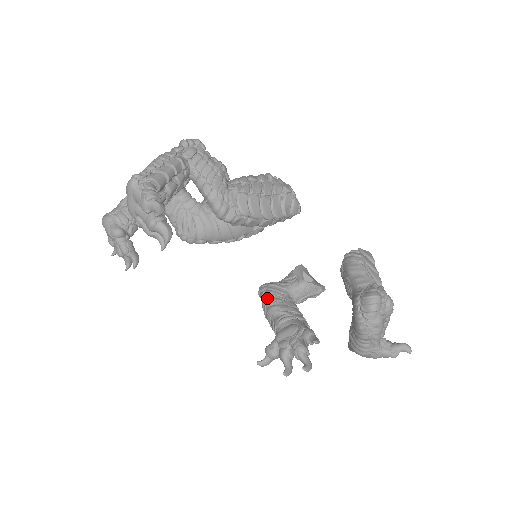
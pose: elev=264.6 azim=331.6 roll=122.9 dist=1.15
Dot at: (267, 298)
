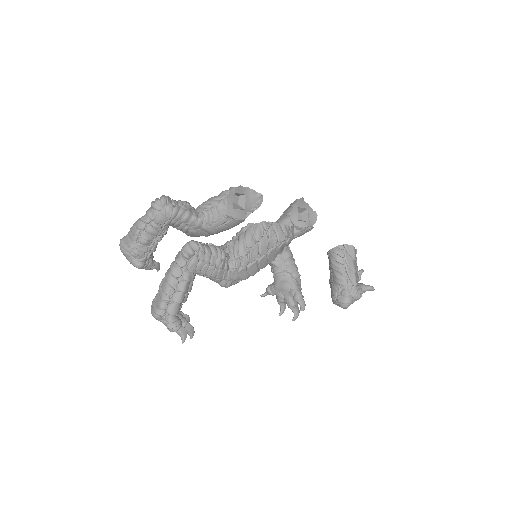
Dot at: occluded
